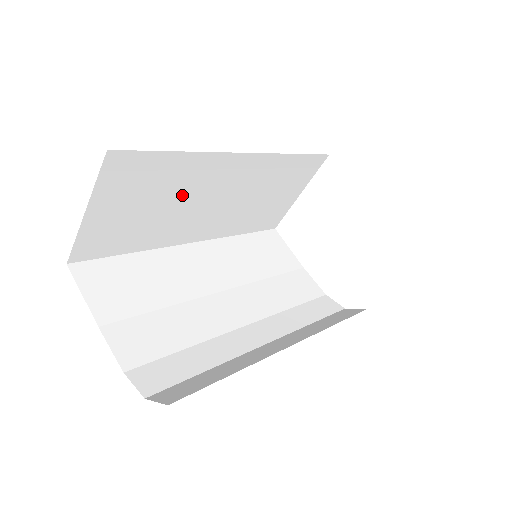
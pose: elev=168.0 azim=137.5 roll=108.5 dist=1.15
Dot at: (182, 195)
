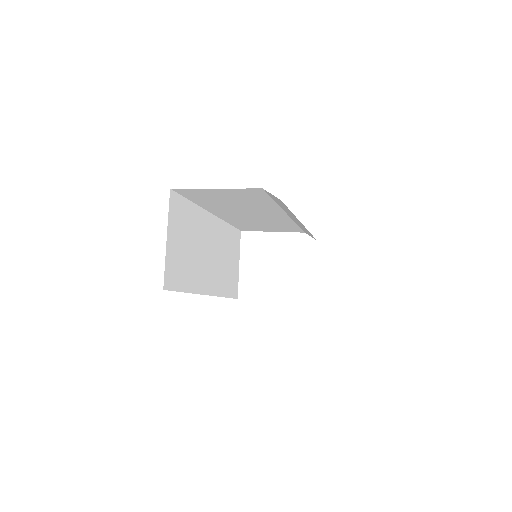
Dot at: (197, 241)
